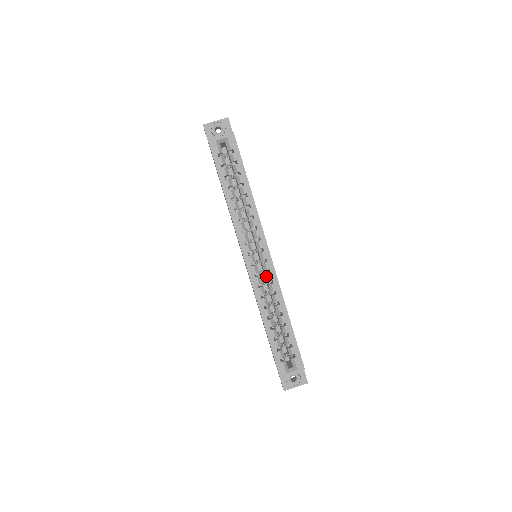
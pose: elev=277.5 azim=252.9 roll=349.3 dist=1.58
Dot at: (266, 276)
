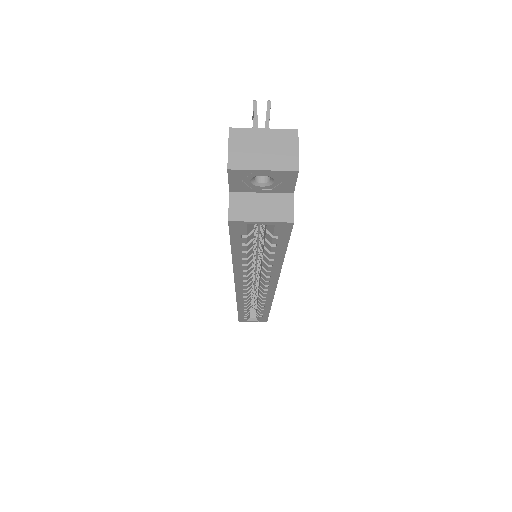
Dot at: (259, 295)
